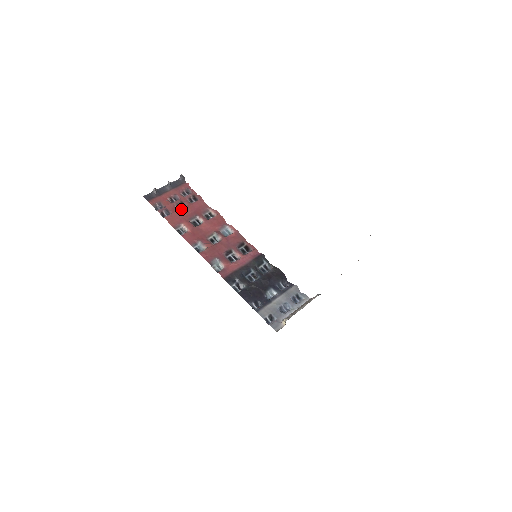
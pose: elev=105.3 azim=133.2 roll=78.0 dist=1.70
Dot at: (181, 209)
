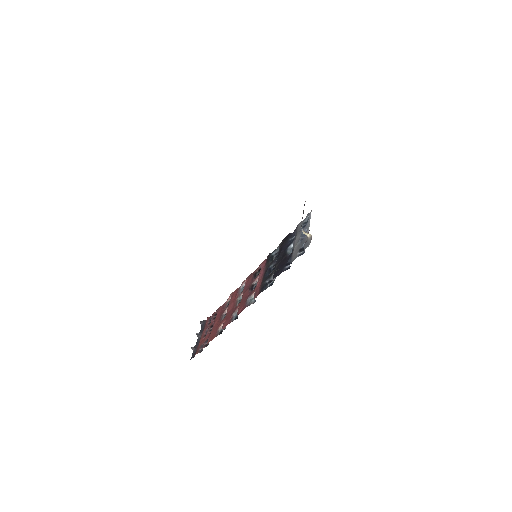
Dot at: (212, 327)
